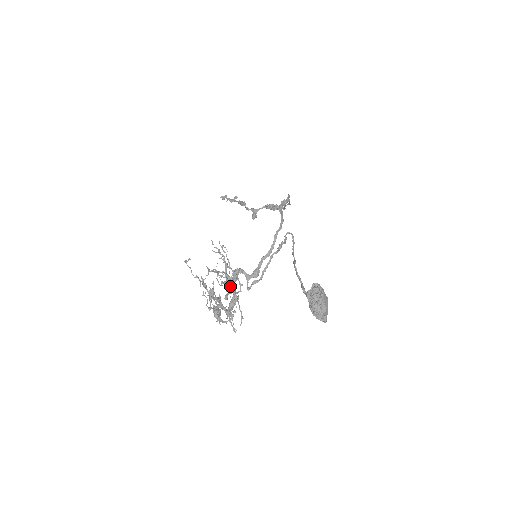
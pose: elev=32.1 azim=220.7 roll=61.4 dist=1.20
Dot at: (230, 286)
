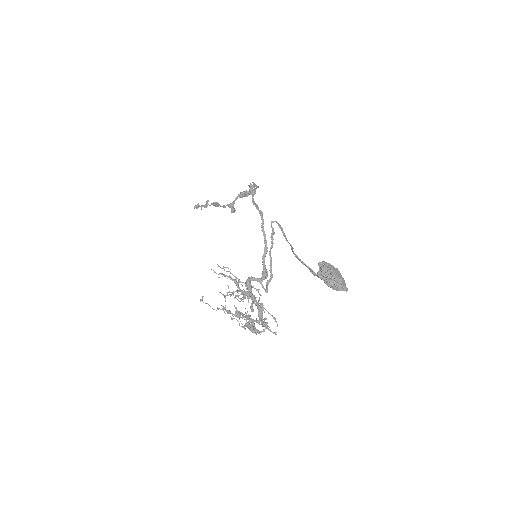
Dot at: occluded
